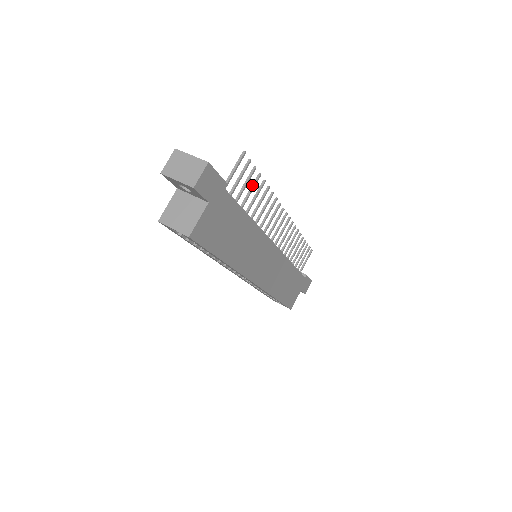
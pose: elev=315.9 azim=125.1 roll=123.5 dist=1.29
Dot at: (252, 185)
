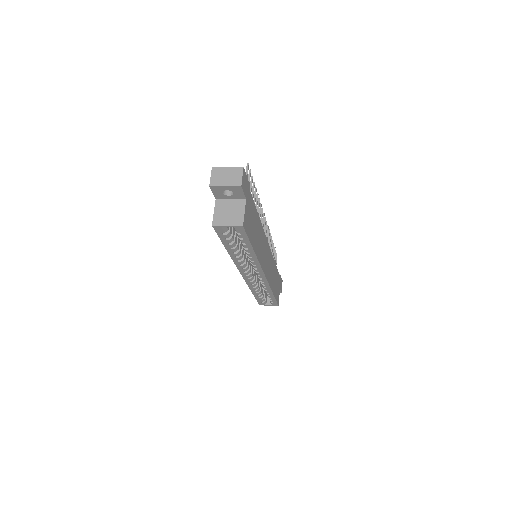
Dot at: (252, 191)
